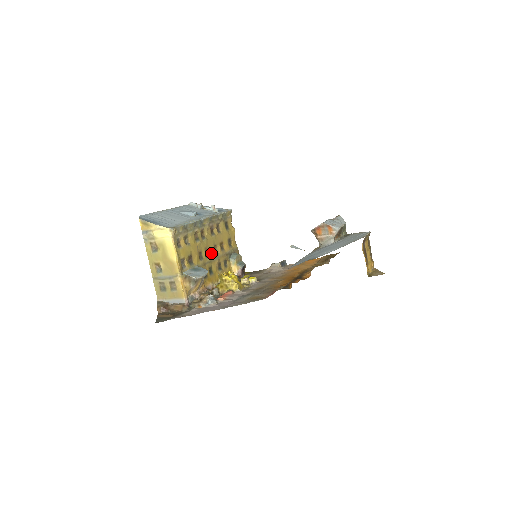
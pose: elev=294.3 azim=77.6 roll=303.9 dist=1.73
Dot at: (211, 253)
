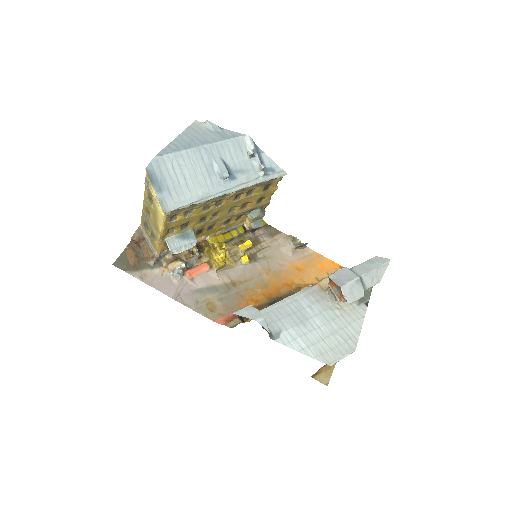
Dot at: (222, 214)
